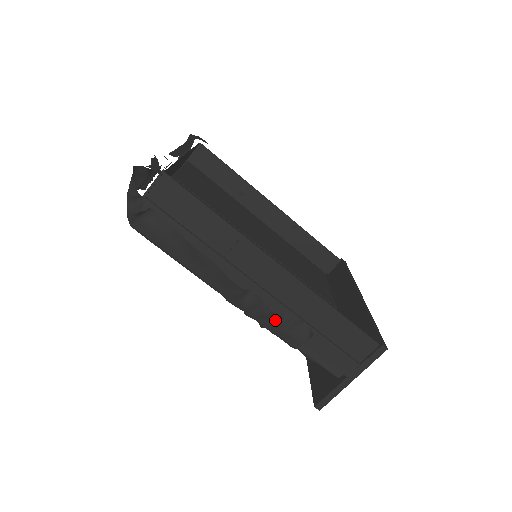
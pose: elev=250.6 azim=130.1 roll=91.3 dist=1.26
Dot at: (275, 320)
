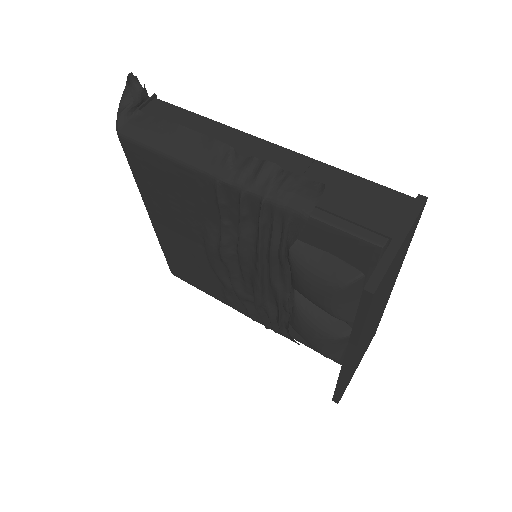
Dot at: (275, 179)
